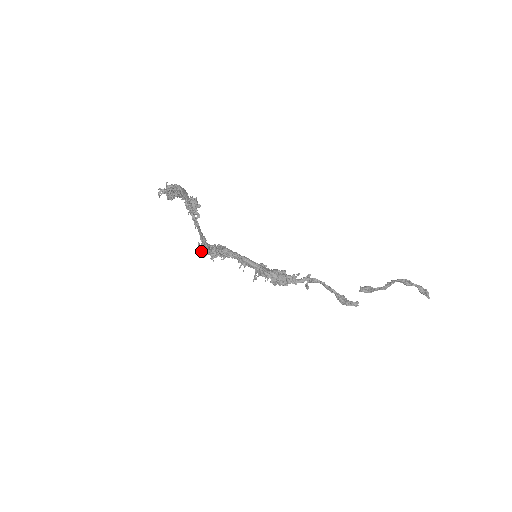
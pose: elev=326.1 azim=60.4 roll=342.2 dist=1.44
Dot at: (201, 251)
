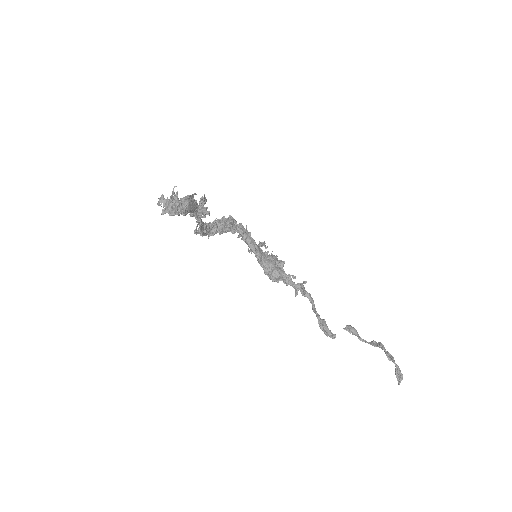
Dot at: (197, 233)
